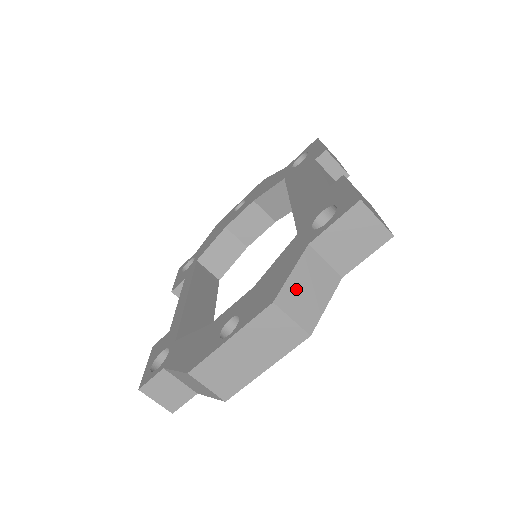
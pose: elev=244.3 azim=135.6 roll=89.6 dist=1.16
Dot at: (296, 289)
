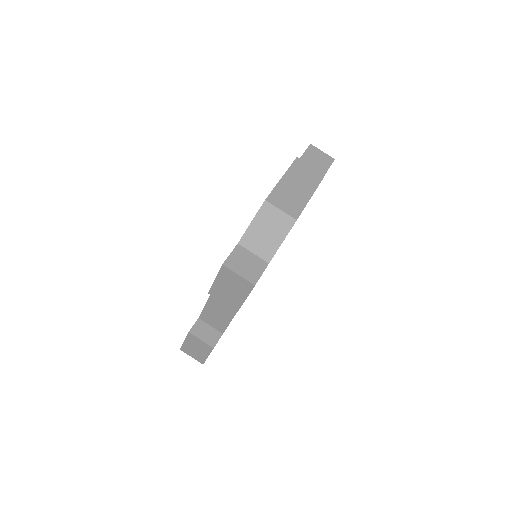
Dot at: occluded
